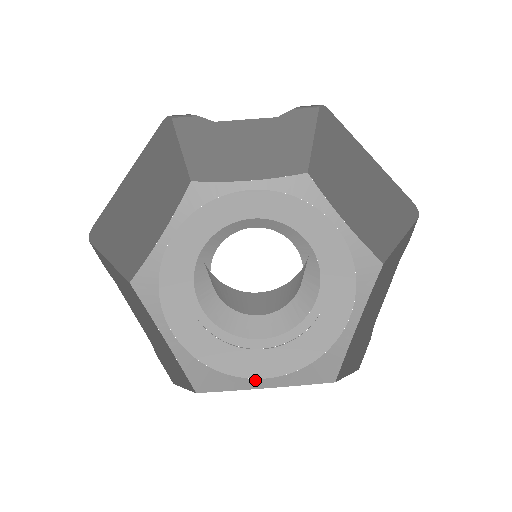
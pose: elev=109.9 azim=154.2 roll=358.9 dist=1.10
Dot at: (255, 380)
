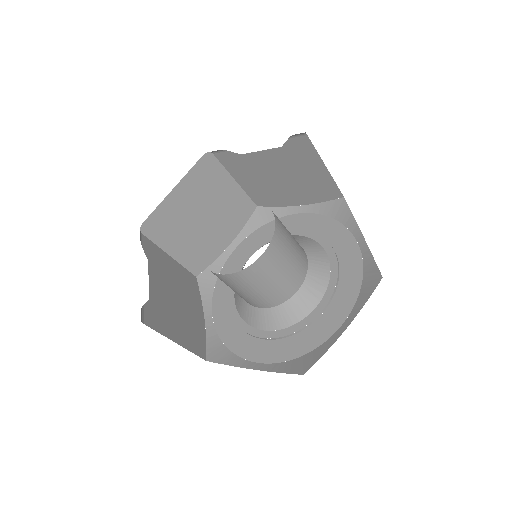
Dot at: (252, 362)
